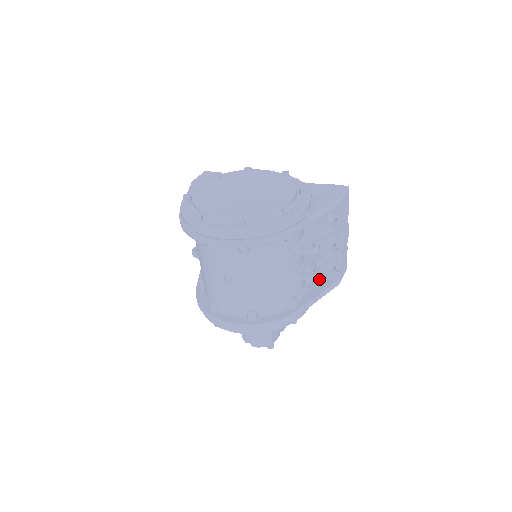
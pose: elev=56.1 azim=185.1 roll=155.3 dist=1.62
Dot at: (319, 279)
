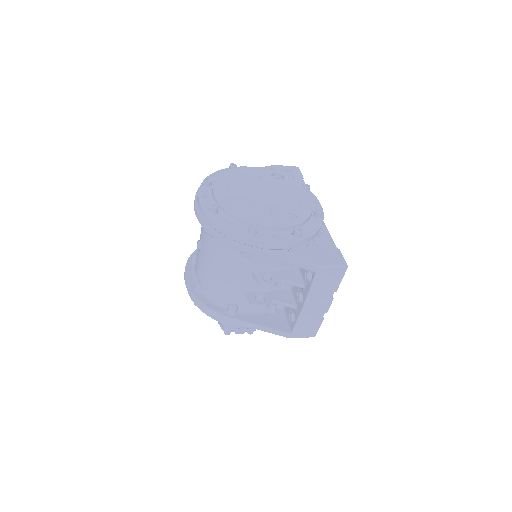
Dot at: (280, 318)
